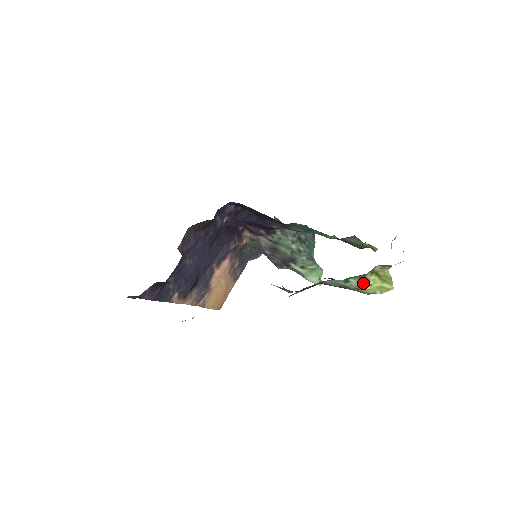
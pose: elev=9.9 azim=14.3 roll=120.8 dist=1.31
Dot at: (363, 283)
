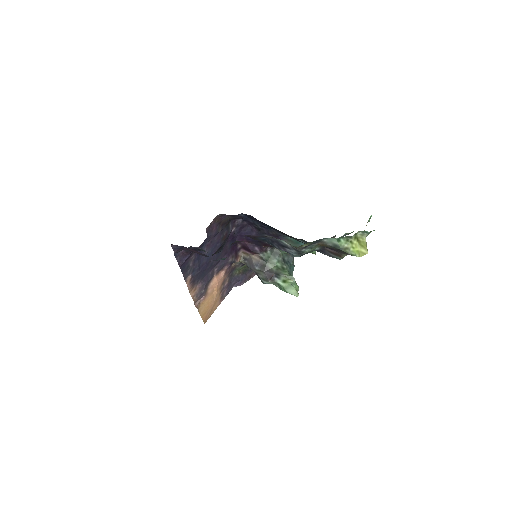
Dot at: (349, 245)
